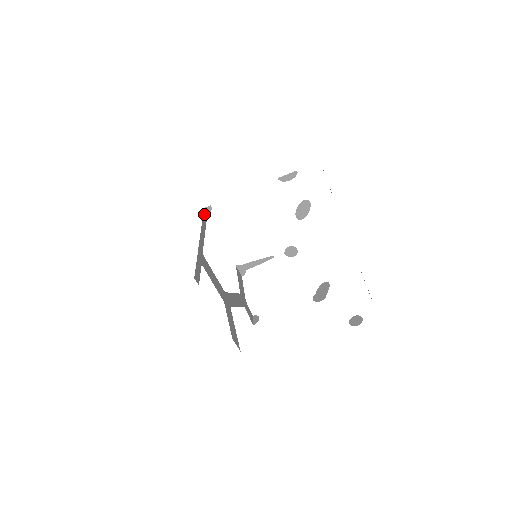
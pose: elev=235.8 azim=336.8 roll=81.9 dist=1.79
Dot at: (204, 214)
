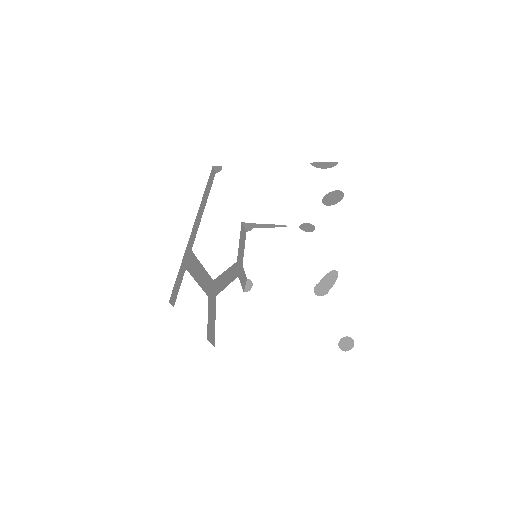
Dot at: (210, 177)
